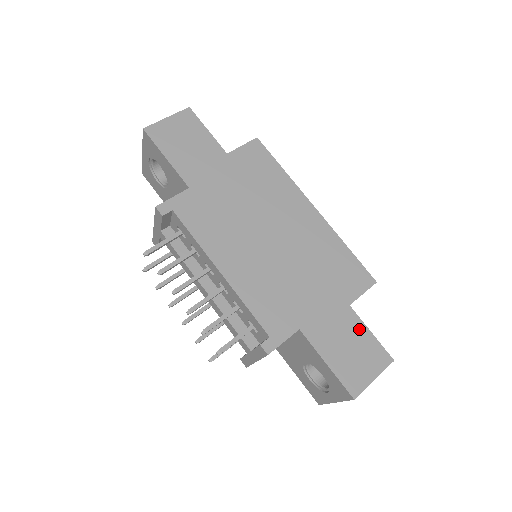
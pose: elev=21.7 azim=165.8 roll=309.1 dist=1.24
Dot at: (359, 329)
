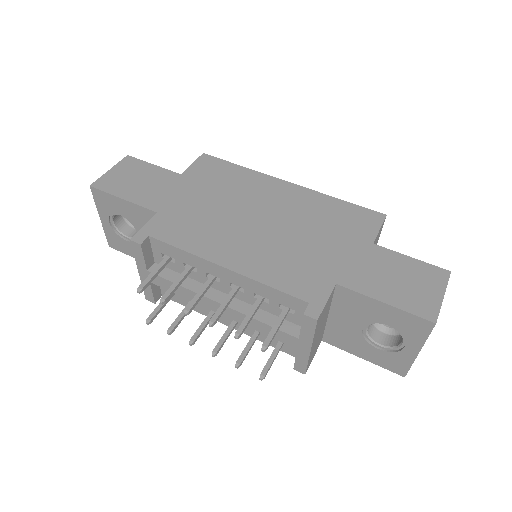
Dot at: (396, 259)
